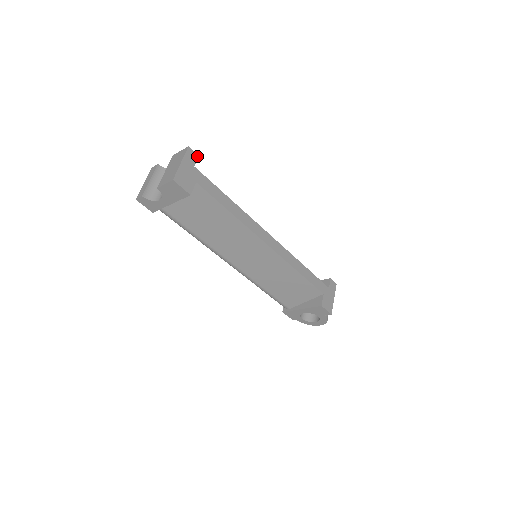
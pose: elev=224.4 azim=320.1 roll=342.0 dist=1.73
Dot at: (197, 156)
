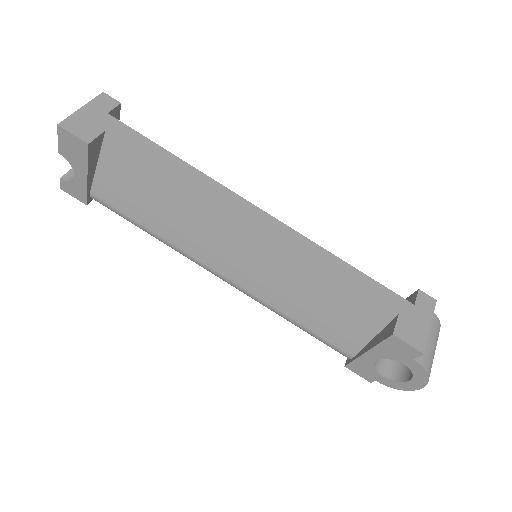
Dot at: (117, 103)
